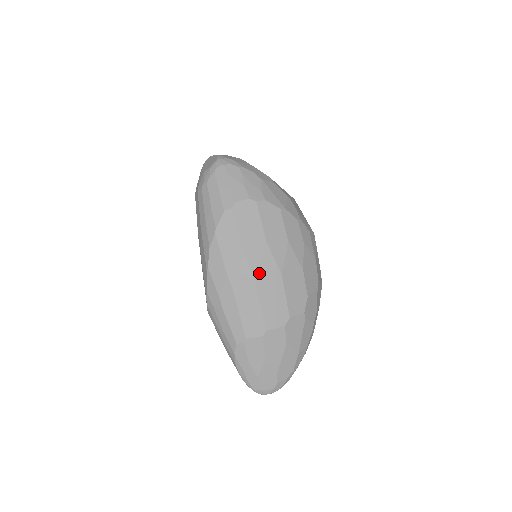
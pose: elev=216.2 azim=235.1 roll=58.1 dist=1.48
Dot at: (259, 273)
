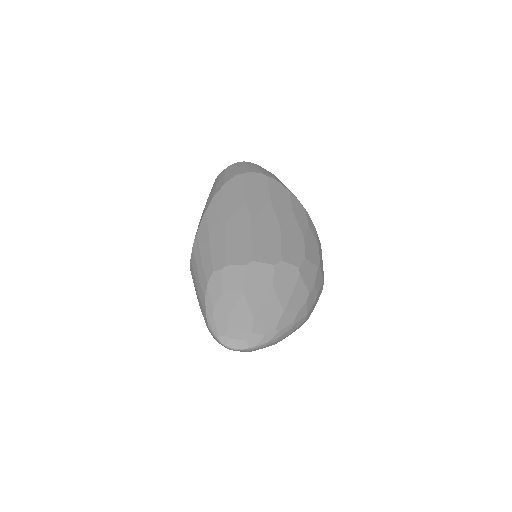
Dot at: (257, 217)
